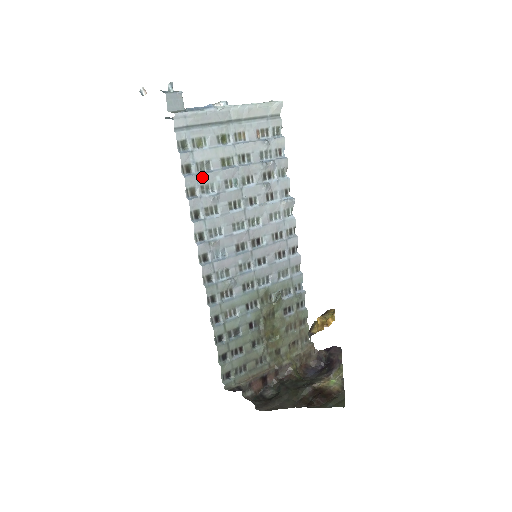
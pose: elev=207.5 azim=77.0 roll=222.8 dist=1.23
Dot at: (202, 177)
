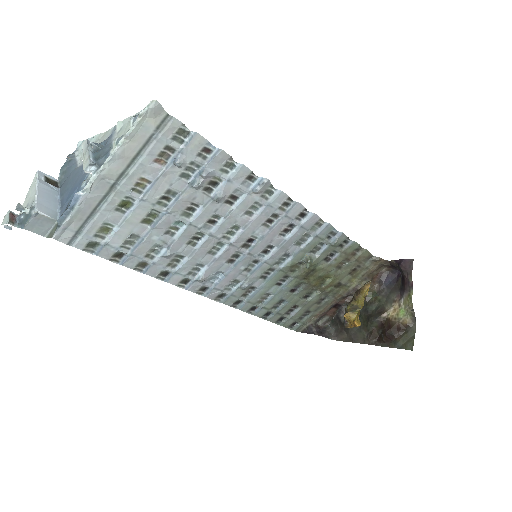
Dot at: (138, 251)
